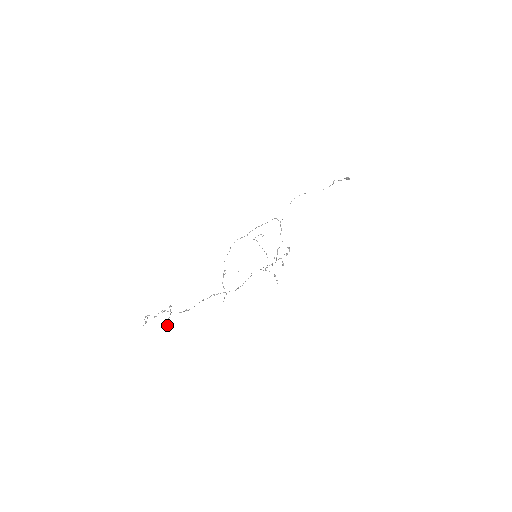
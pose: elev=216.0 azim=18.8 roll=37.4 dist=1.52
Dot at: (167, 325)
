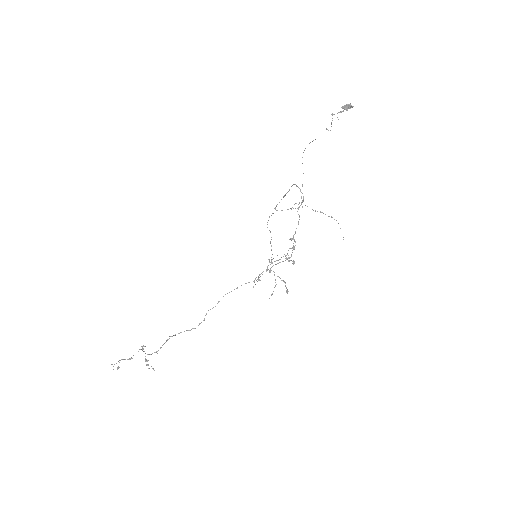
Dot at: (148, 365)
